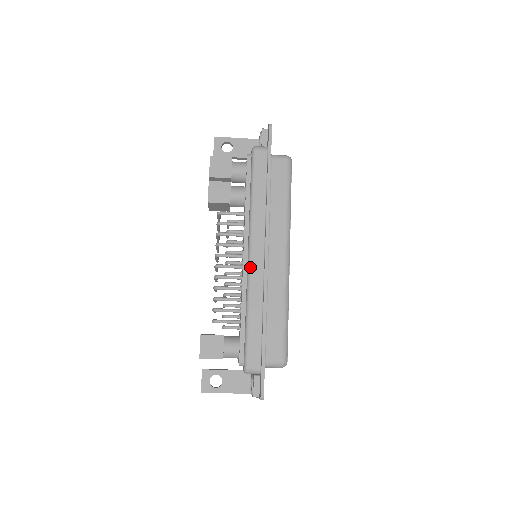
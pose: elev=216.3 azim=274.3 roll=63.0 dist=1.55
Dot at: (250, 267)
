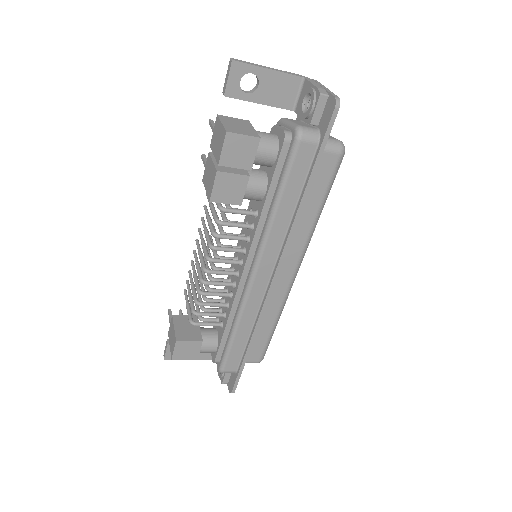
Dot at: (250, 288)
